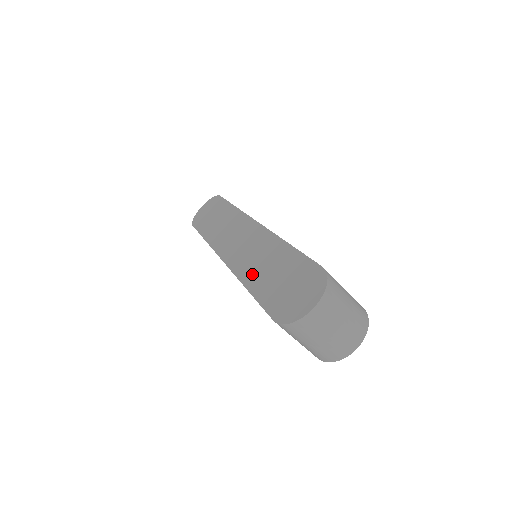
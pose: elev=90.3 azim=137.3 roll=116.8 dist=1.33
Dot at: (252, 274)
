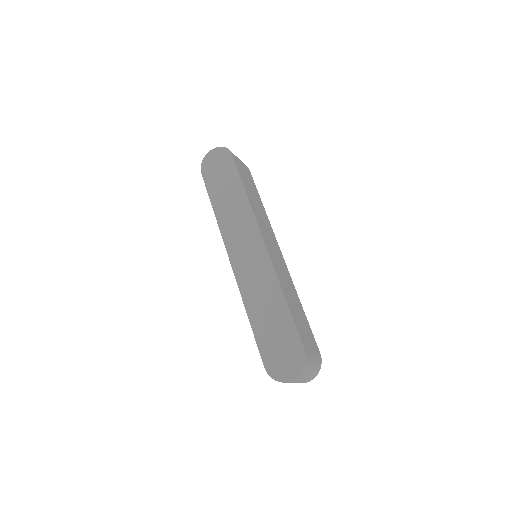
Dot at: (254, 306)
